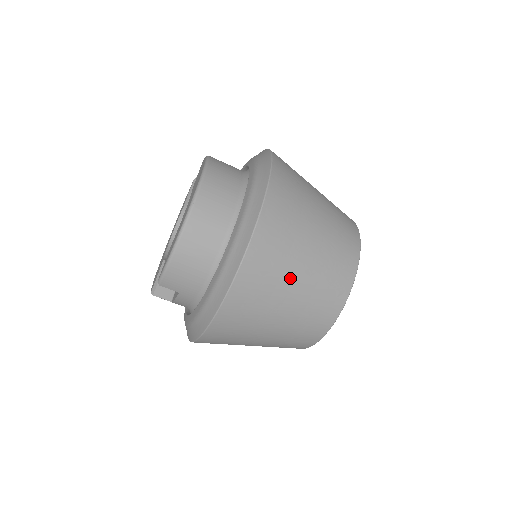
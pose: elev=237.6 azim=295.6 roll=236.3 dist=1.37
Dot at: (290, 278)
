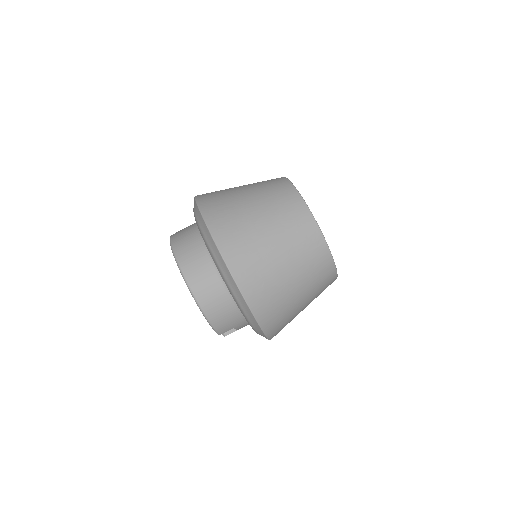
Dot at: (278, 270)
